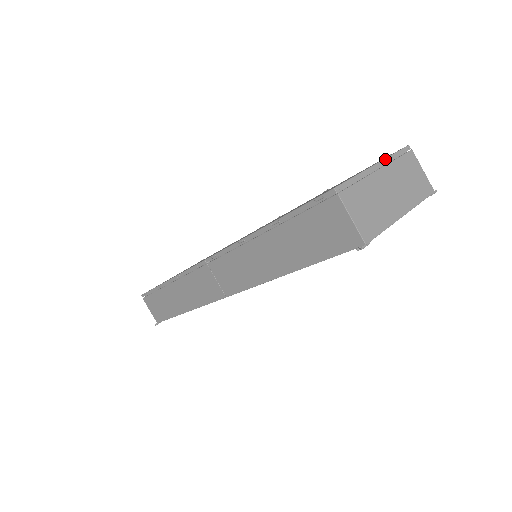
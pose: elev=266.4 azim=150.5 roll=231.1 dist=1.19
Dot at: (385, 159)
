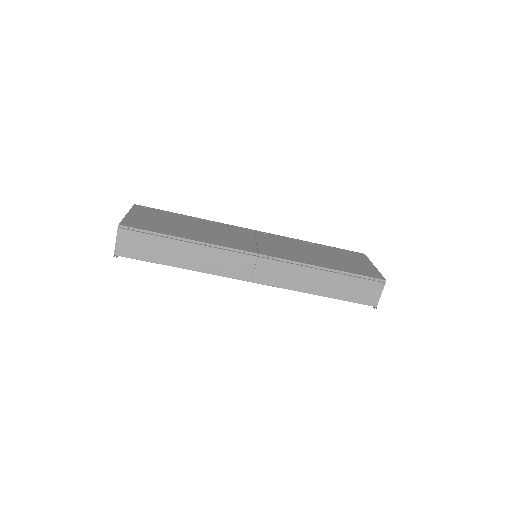
Dot at: (372, 263)
